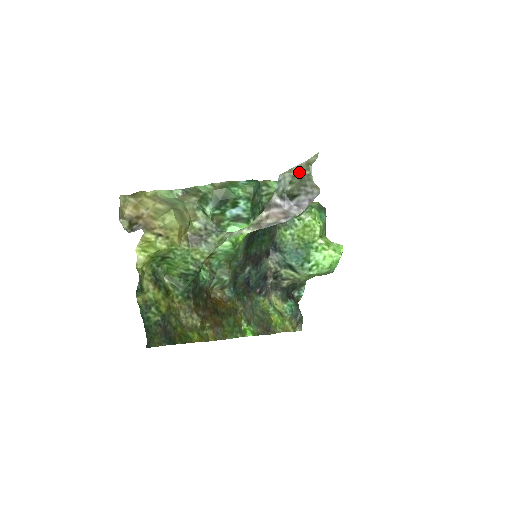
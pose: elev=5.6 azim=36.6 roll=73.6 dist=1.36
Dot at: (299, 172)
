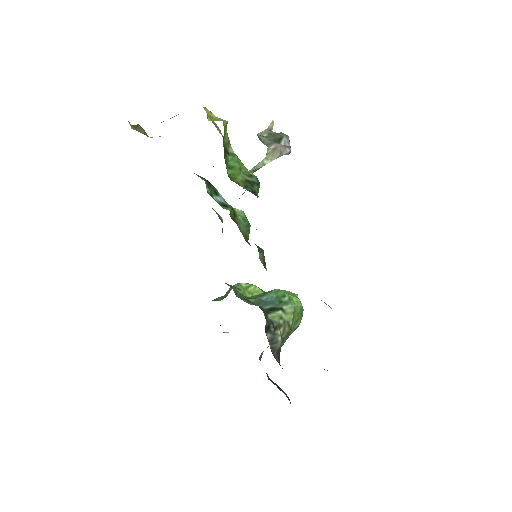
Dot at: (268, 134)
